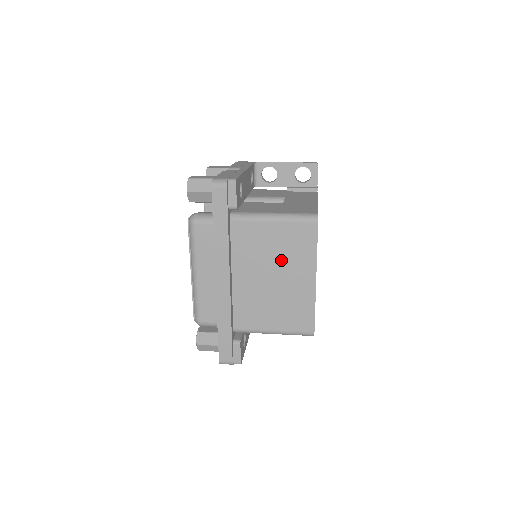
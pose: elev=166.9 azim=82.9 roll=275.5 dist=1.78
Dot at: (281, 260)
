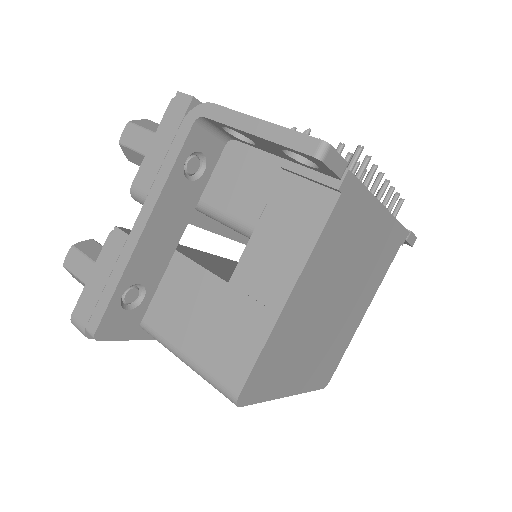
Dot at: occluded
